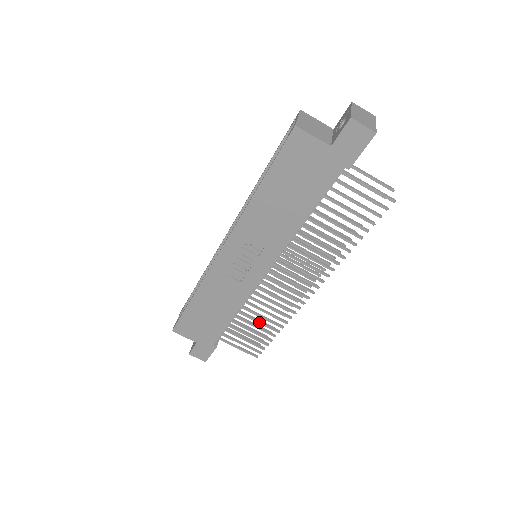
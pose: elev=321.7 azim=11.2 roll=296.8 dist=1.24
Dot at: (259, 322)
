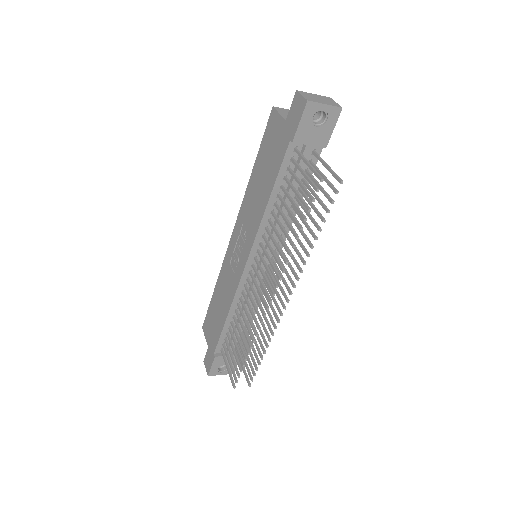
Dot at: (241, 335)
